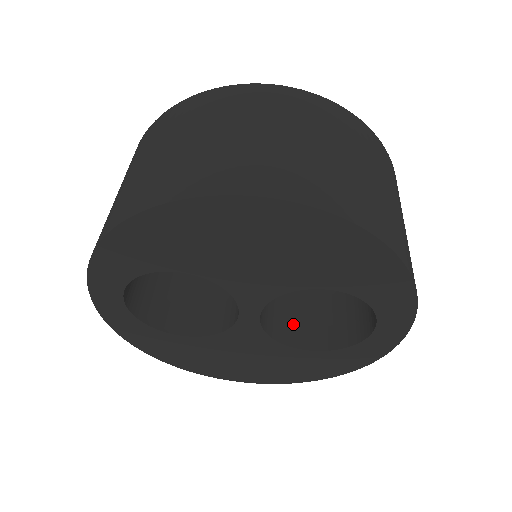
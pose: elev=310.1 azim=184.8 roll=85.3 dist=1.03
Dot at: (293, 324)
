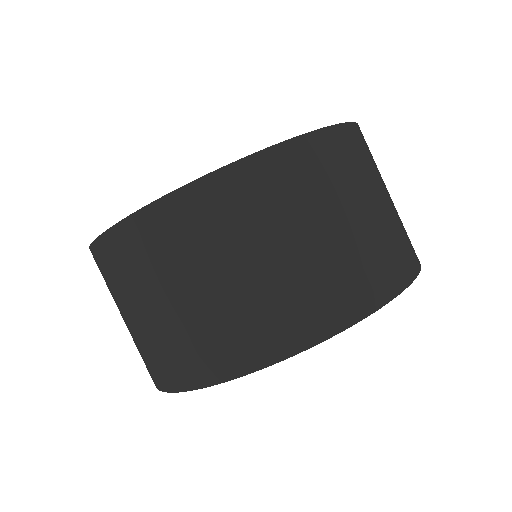
Dot at: occluded
